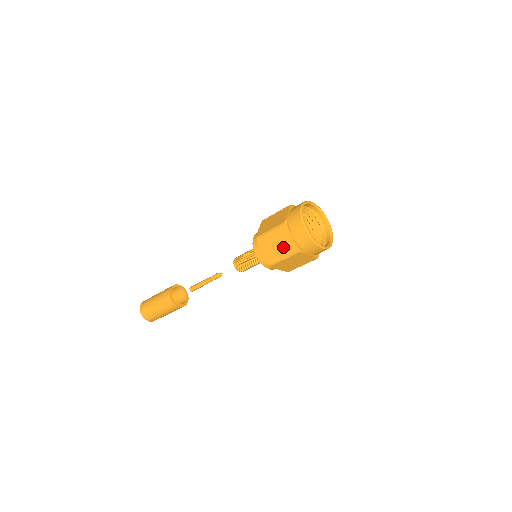
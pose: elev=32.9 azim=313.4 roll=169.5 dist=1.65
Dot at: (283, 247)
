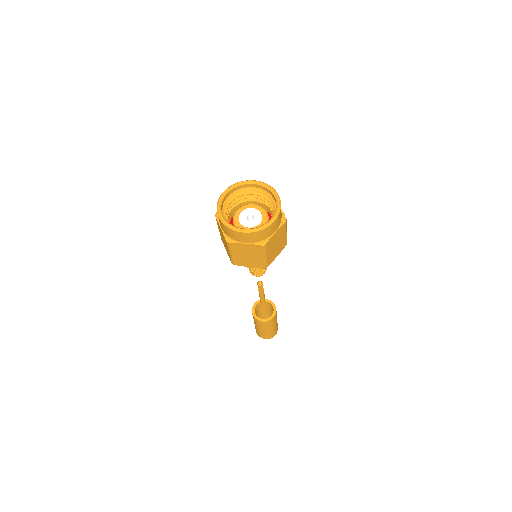
Dot at: (224, 241)
